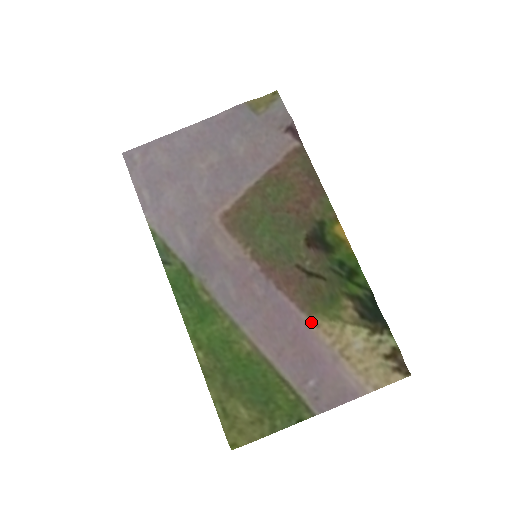
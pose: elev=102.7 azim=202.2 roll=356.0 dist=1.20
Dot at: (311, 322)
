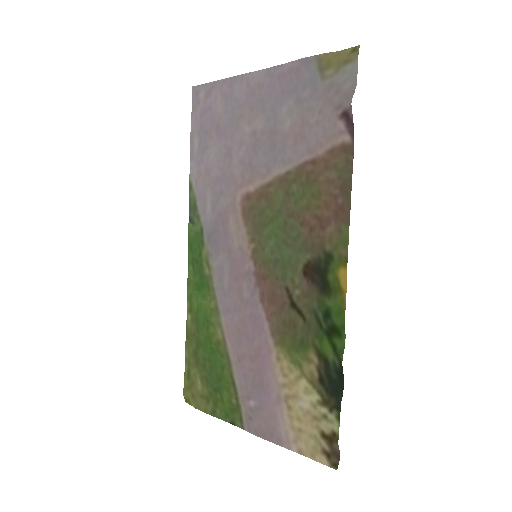
Dot at: (274, 351)
